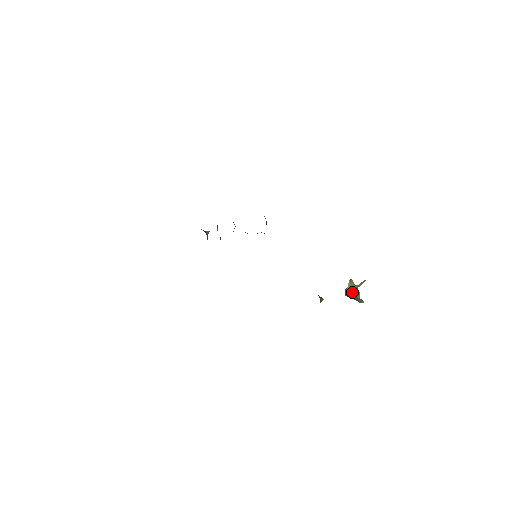
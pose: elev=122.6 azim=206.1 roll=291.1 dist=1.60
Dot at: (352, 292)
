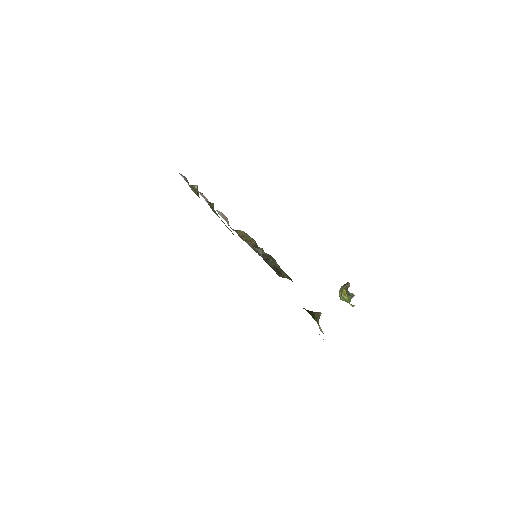
Dot at: occluded
